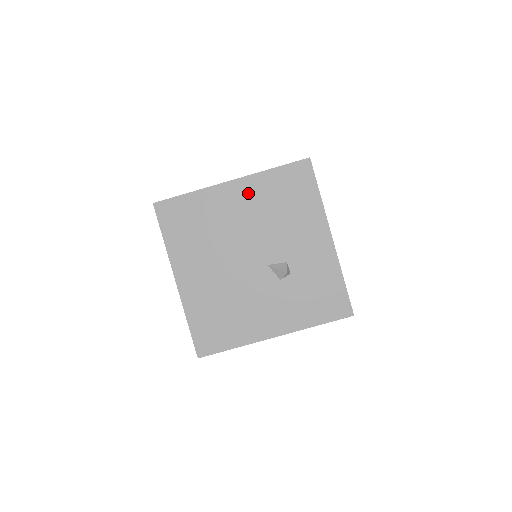
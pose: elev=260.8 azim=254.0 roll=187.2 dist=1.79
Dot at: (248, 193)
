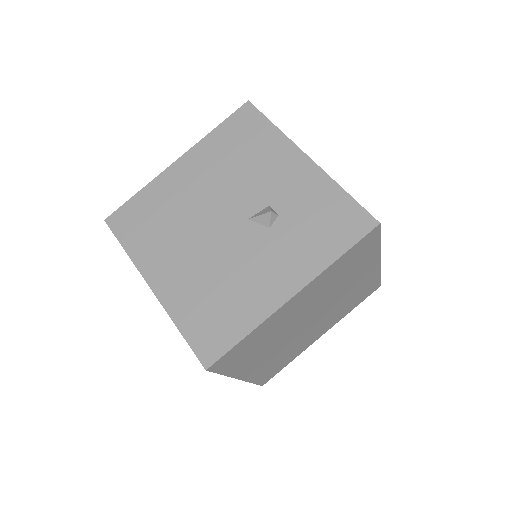
Dot at: (198, 162)
